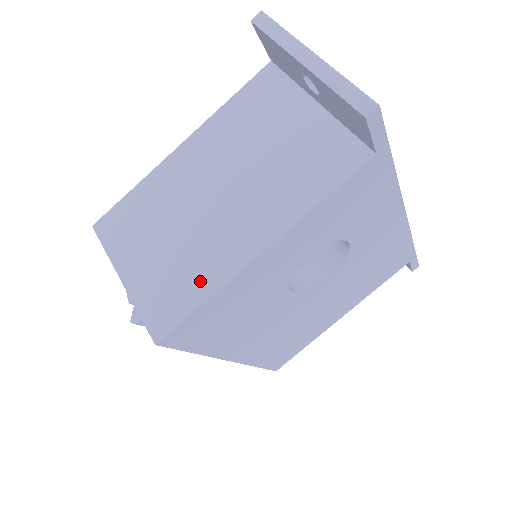
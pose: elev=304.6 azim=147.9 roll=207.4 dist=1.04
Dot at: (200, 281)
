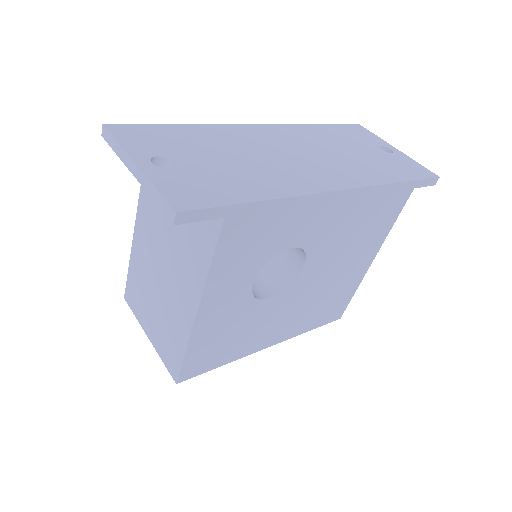
Dot at: (178, 338)
